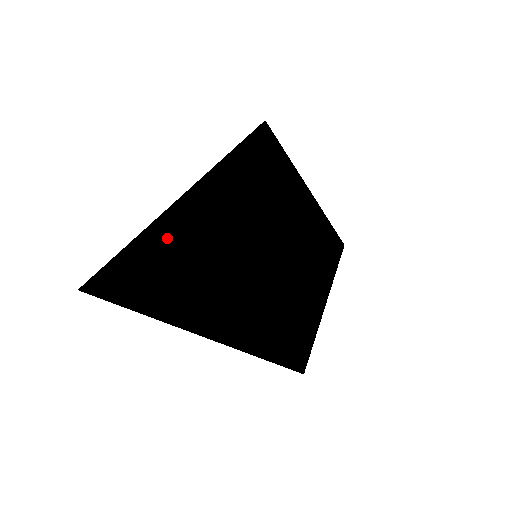
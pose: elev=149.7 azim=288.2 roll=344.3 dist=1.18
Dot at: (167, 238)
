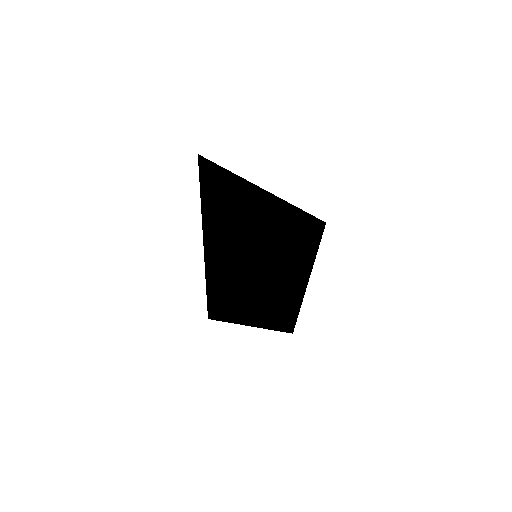
Dot at: (225, 261)
